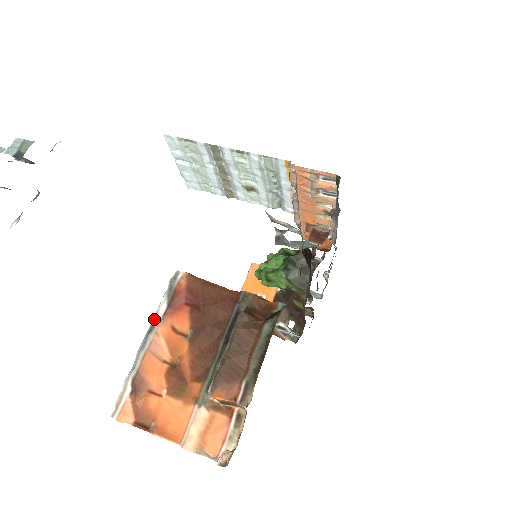
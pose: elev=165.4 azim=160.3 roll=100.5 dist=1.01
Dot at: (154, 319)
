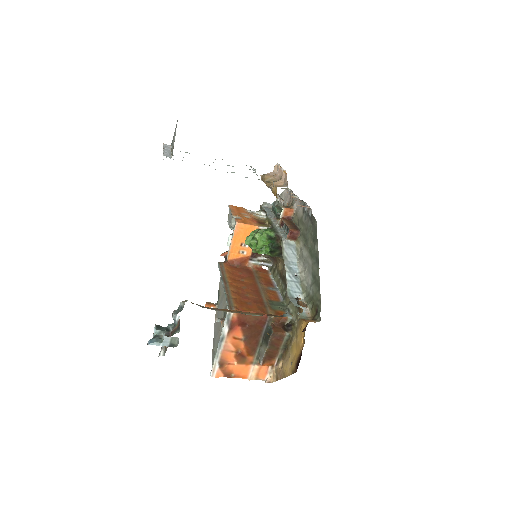
Dot at: (222, 335)
